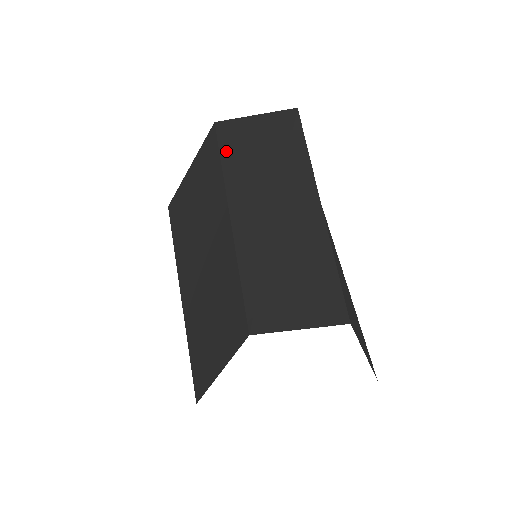
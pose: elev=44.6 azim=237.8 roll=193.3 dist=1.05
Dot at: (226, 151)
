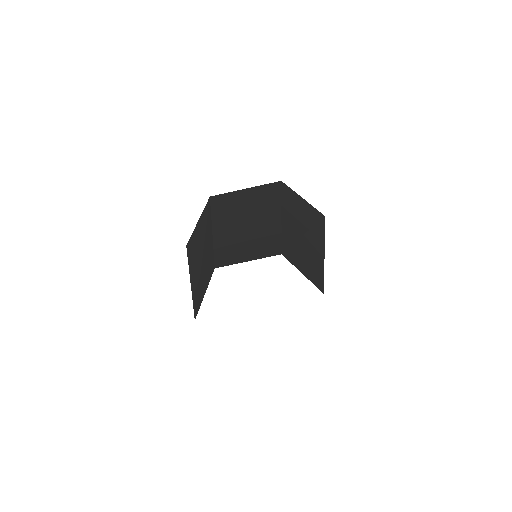
Dot at: (285, 195)
